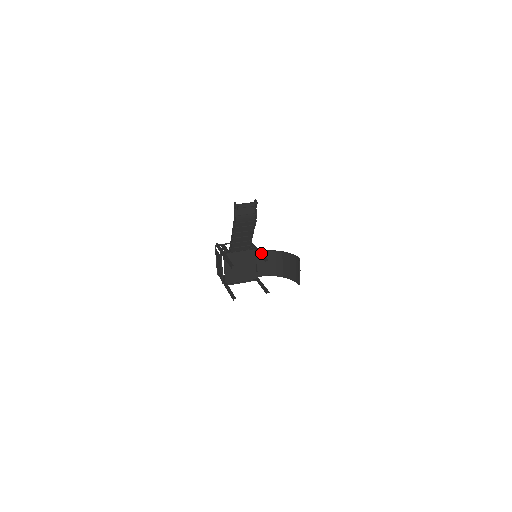
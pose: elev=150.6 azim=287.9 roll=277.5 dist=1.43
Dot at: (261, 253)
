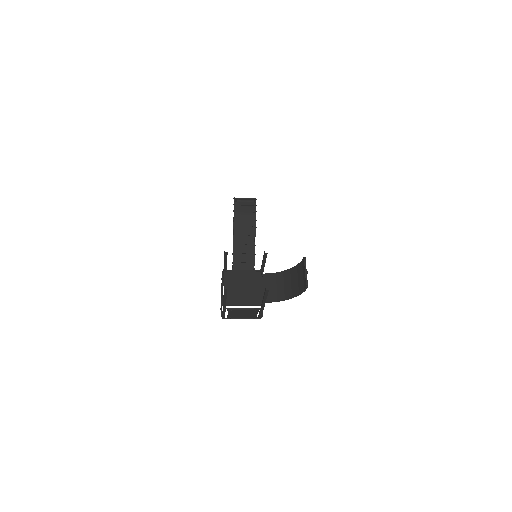
Dot at: (264, 261)
